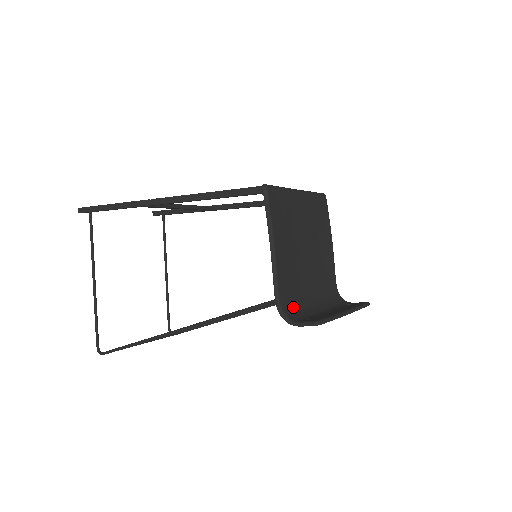
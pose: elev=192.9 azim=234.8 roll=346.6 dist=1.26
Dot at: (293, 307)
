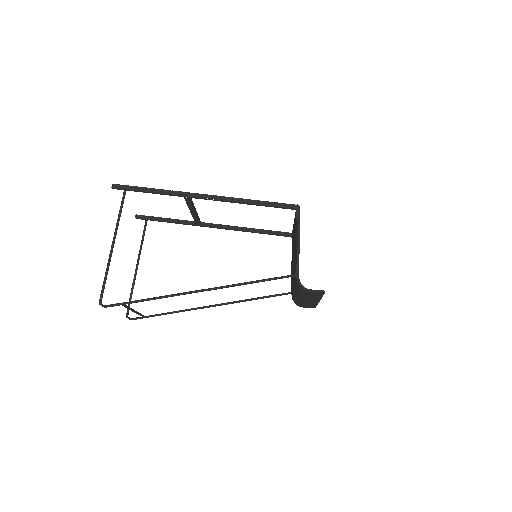
Dot at: occluded
